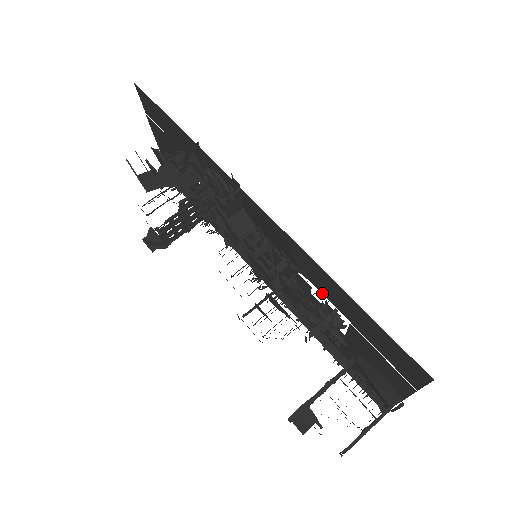
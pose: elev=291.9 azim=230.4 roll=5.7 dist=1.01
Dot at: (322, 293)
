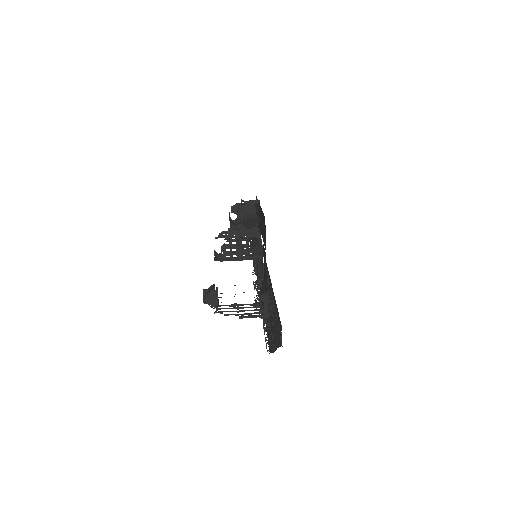
Dot at: occluded
